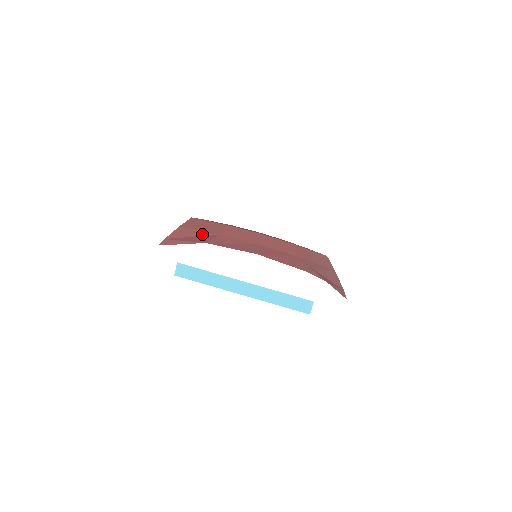
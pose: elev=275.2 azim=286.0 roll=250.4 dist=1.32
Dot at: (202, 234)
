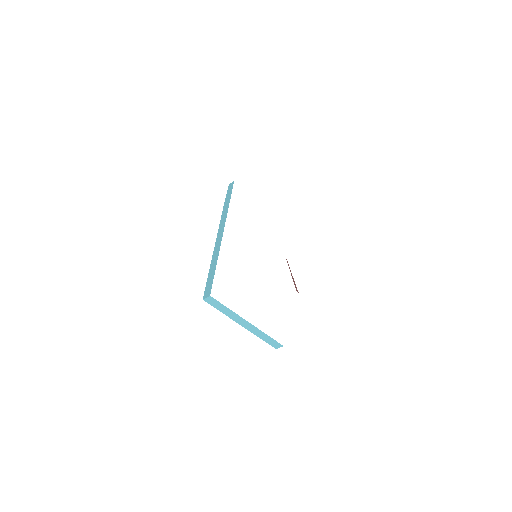
Dot at: occluded
